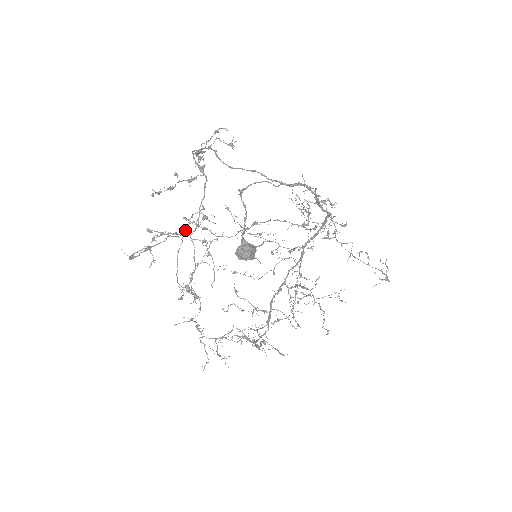
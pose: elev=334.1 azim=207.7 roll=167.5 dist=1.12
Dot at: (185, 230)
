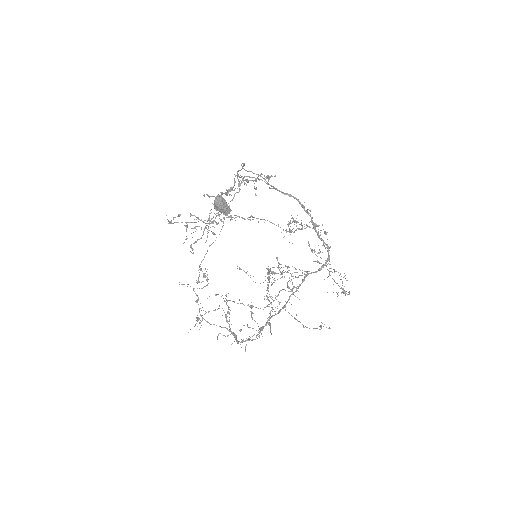
Dot at: (214, 221)
